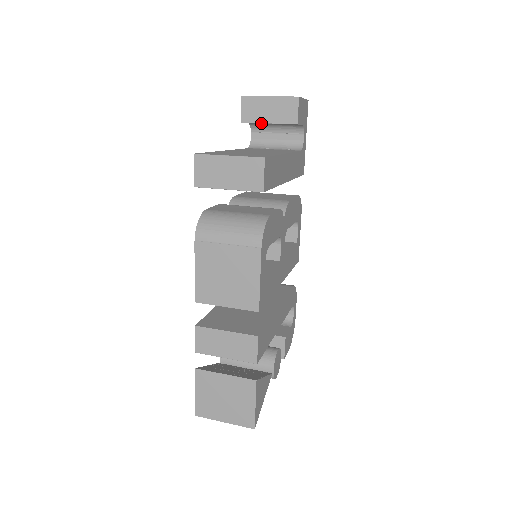
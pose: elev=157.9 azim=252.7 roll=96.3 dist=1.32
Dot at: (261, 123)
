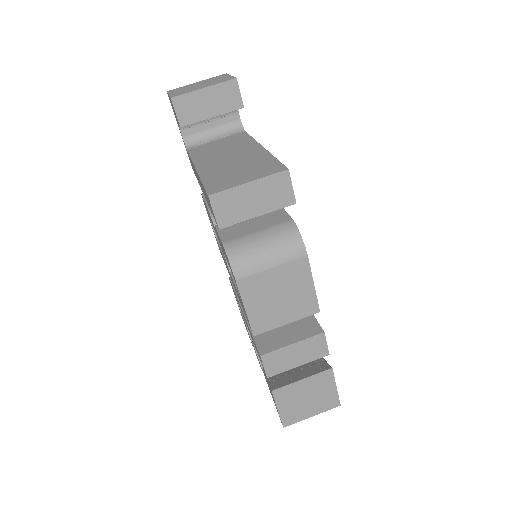
Dot at: occluded
